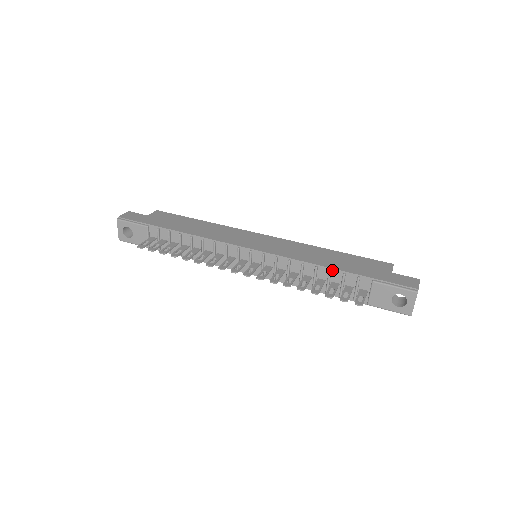
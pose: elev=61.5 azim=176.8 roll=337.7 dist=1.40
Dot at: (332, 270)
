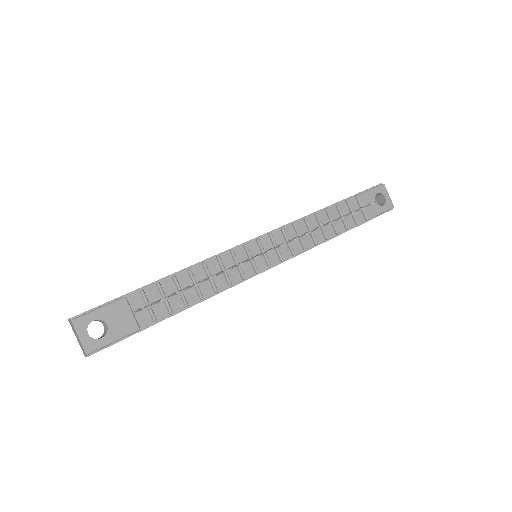
Dot at: (327, 209)
